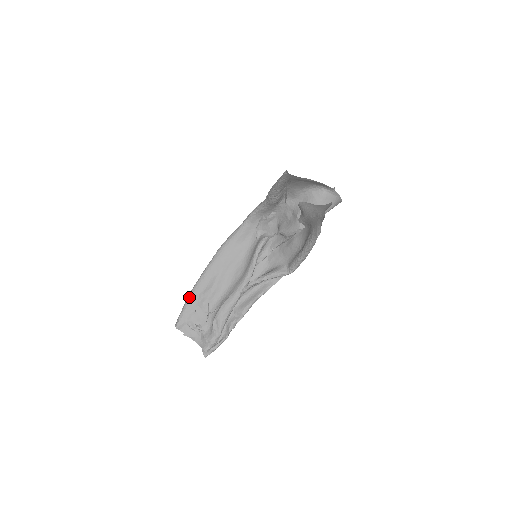
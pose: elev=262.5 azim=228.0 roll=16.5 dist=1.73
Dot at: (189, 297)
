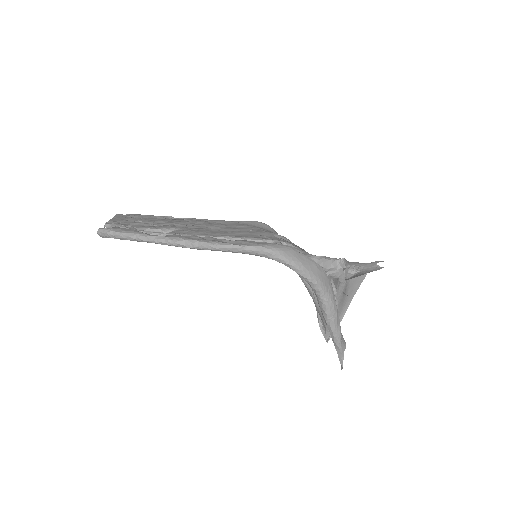
Dot at: occluded
